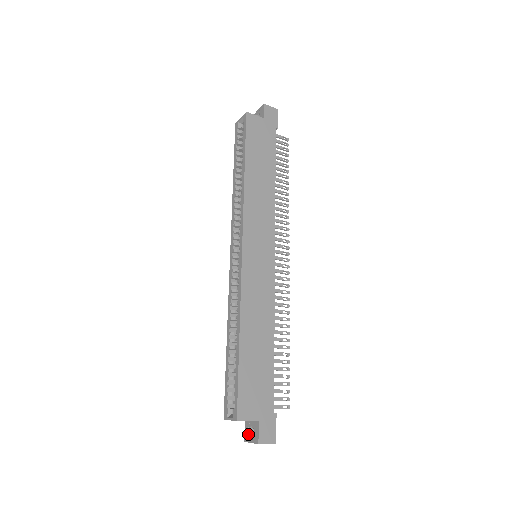
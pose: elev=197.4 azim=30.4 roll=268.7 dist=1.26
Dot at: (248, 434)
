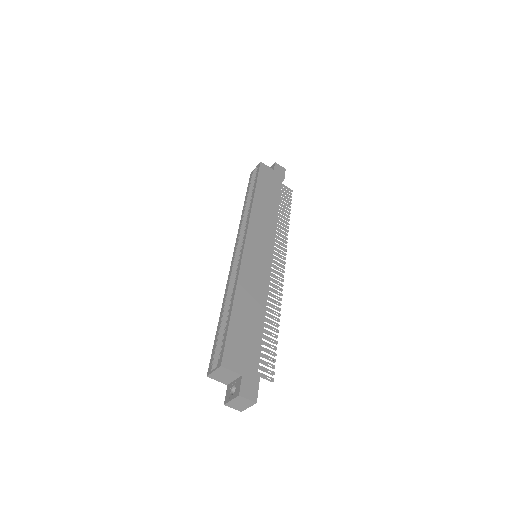
Dot at: (229, 395)
